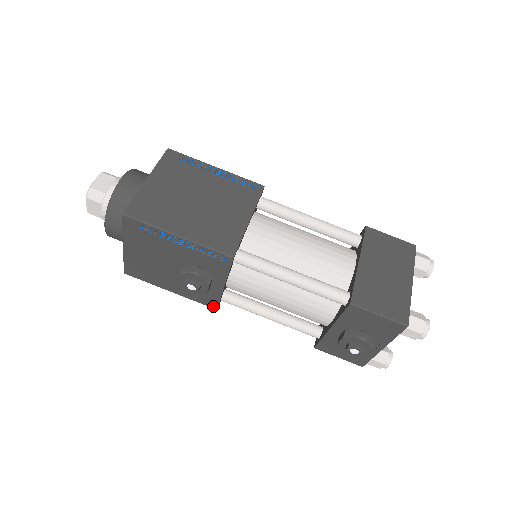
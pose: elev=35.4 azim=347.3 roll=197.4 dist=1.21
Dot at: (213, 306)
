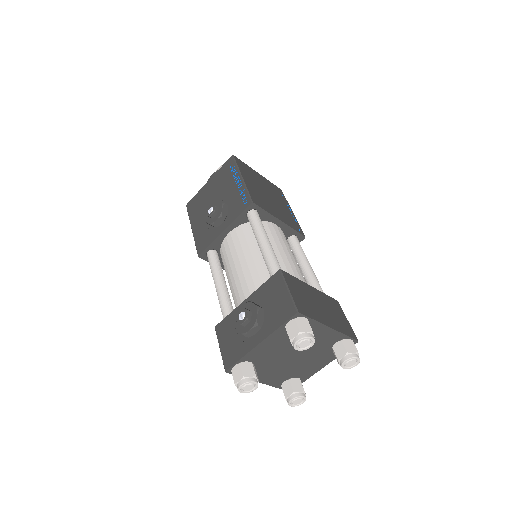
Dot at: (200, 251)
